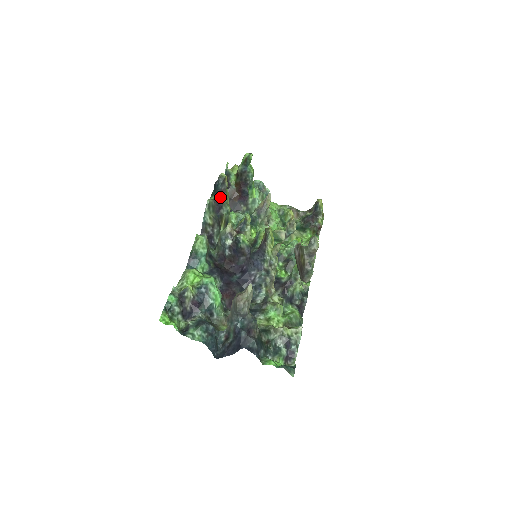
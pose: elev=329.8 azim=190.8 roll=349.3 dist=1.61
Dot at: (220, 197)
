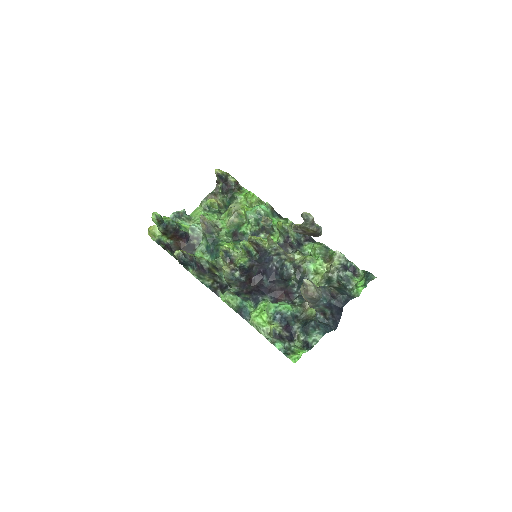
Dot at: (195, 264)
